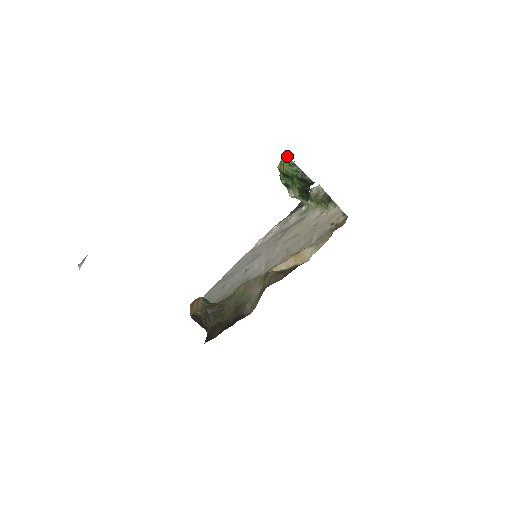
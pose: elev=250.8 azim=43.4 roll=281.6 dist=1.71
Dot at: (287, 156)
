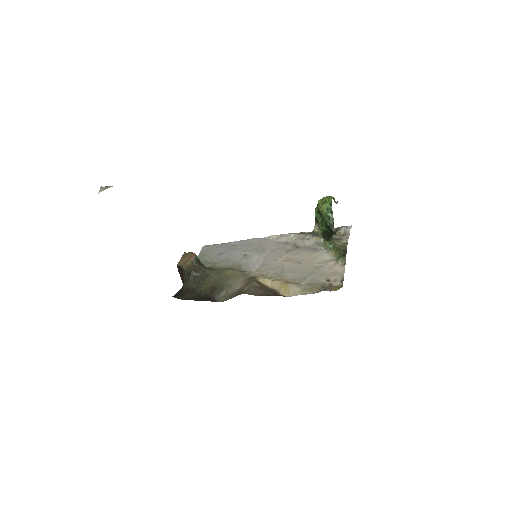
Dot at: (331, 198)
